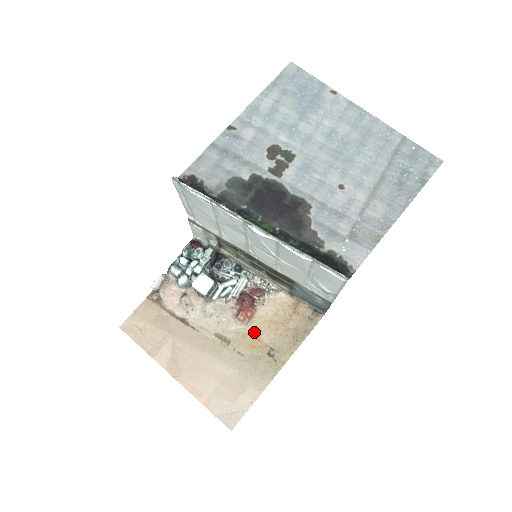
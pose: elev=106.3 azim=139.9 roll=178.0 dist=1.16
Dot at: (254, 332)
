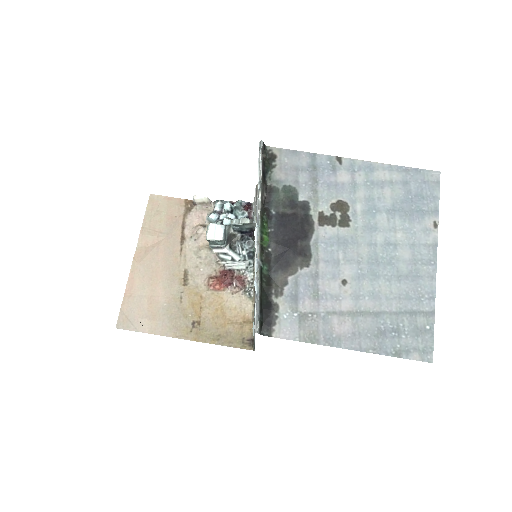
Dot at: (205, 300)
